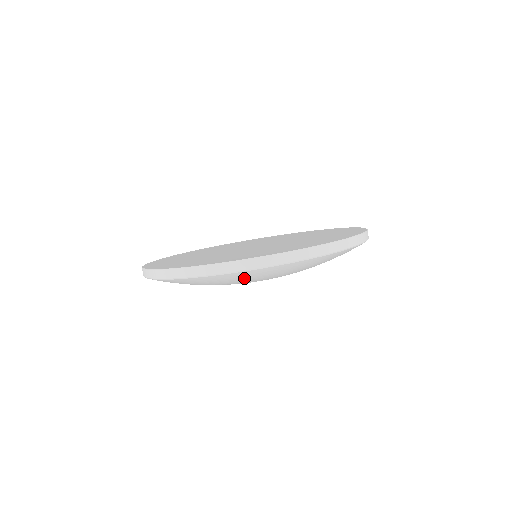
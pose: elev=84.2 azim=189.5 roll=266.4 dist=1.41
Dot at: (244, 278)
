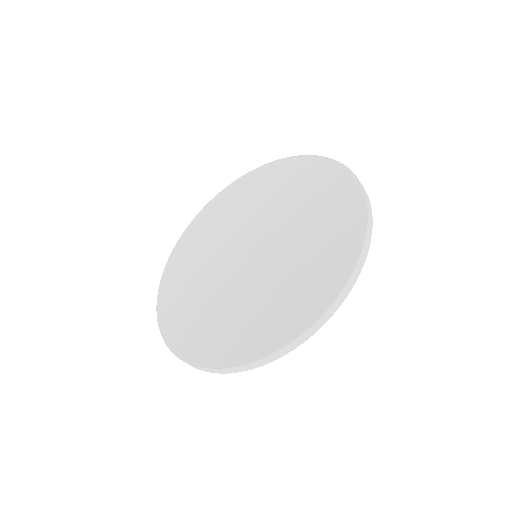
Dot at: occluded
